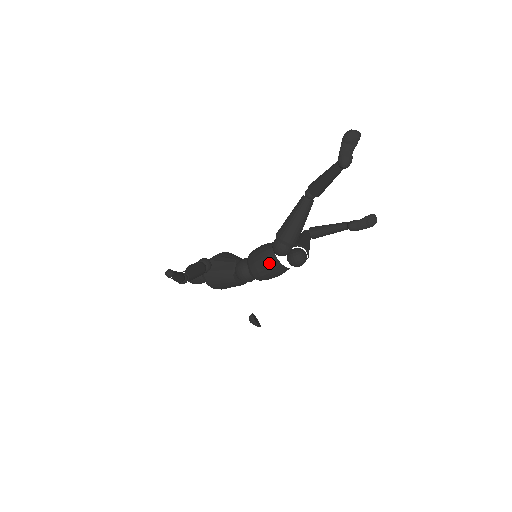
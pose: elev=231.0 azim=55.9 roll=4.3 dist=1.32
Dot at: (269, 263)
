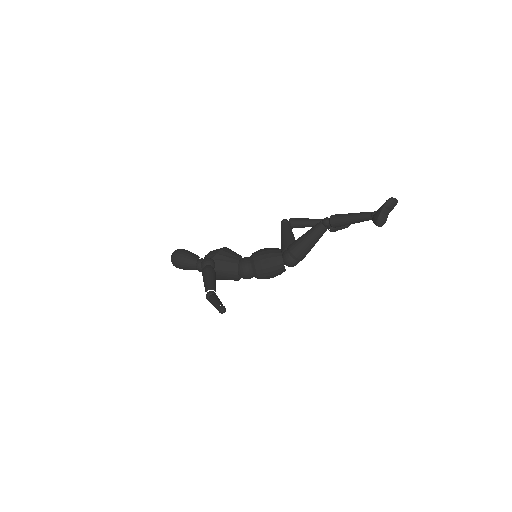
Dot at: (277, 271)
